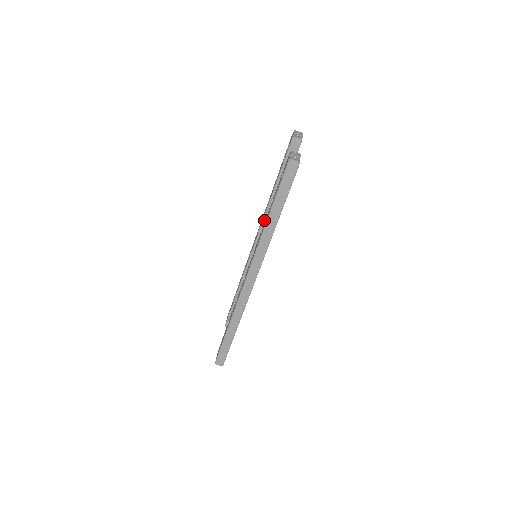
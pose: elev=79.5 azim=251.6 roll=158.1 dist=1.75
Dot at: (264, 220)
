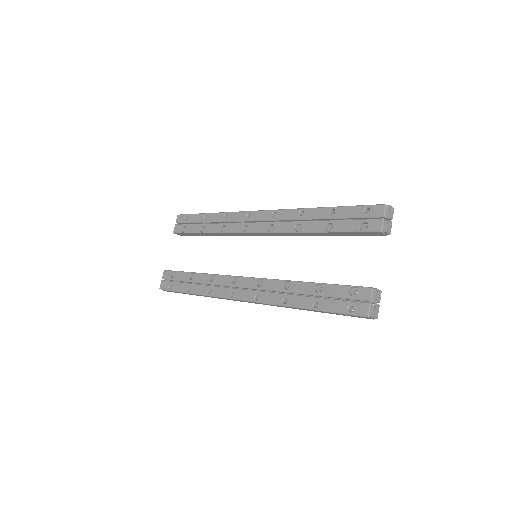
Dot at: (286, 233)
